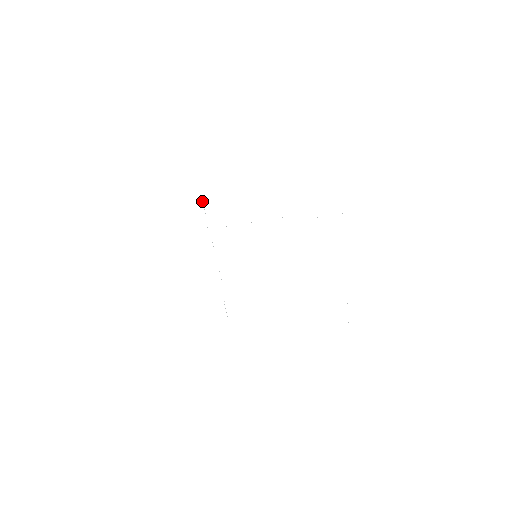
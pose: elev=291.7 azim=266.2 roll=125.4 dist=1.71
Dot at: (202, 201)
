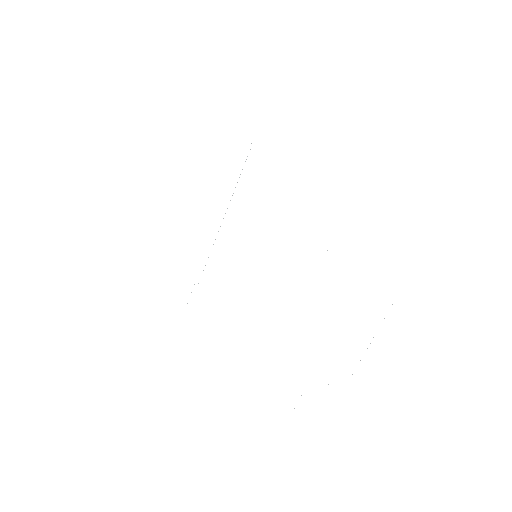
Dot at: occluded
